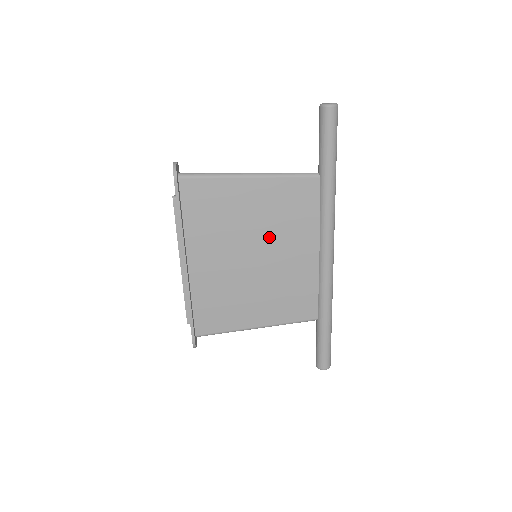
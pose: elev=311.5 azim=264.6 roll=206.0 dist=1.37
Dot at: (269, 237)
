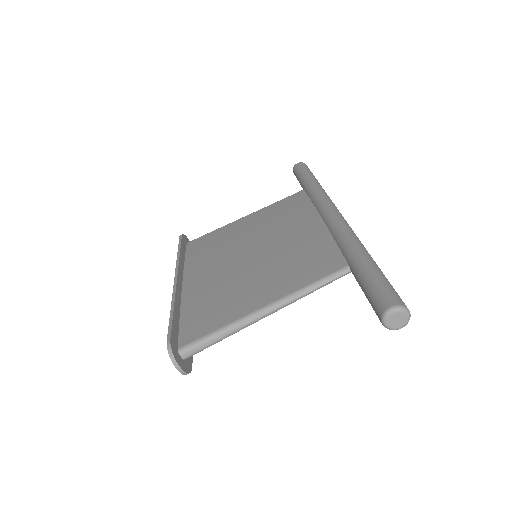
Dot at: occluded
